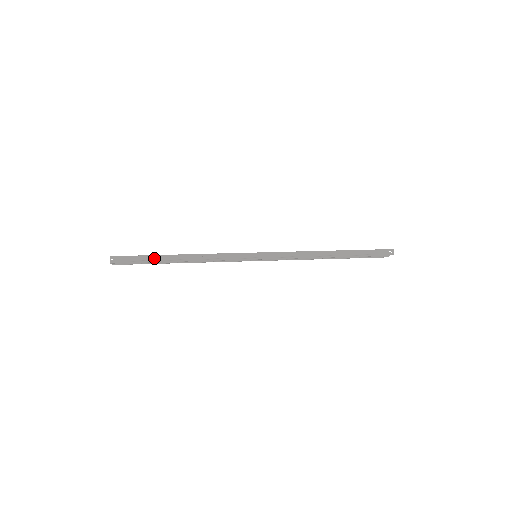
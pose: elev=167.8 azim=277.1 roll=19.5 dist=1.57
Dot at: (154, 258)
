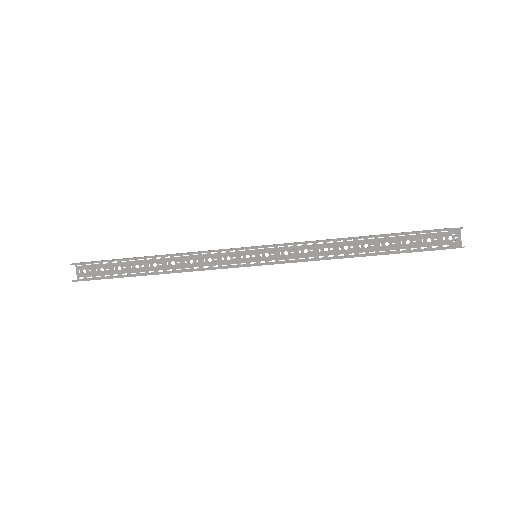
Dot at: (124, 258)
